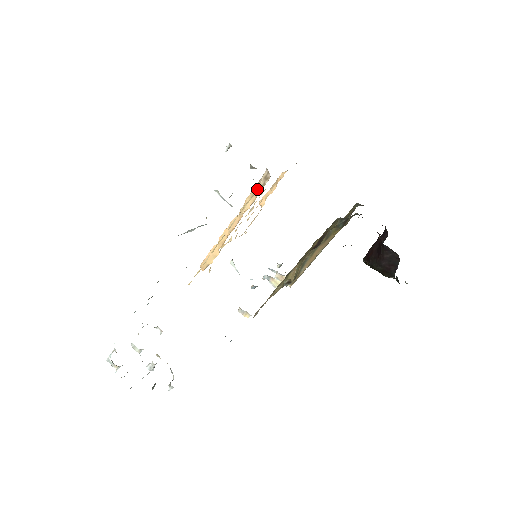
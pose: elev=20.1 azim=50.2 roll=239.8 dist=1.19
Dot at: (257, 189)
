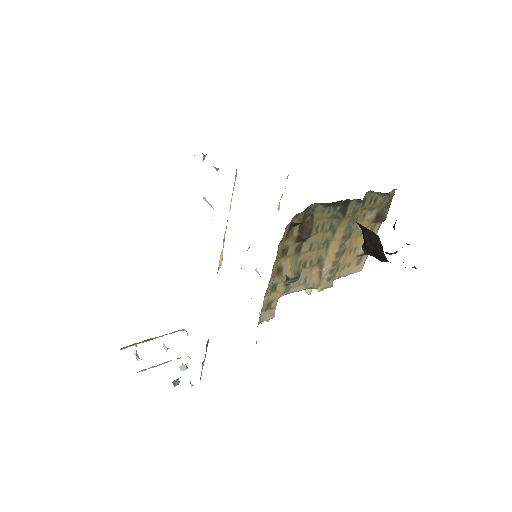
Dot at: (233, 189)
